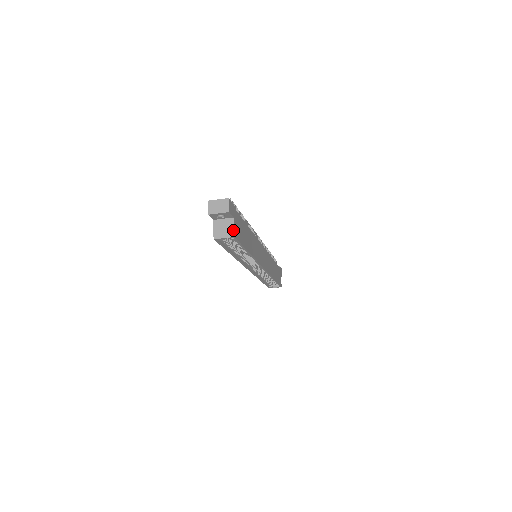
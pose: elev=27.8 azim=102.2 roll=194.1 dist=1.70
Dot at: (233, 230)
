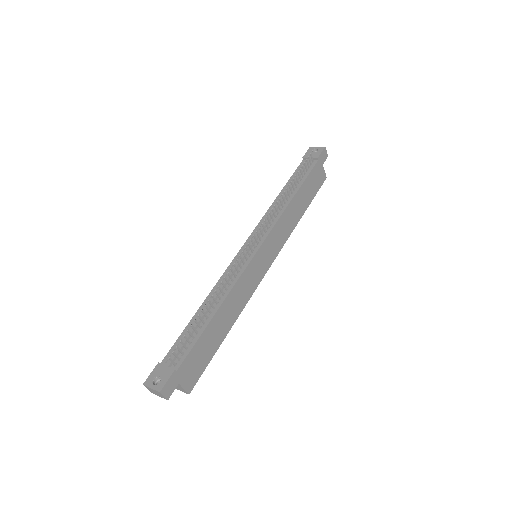
Dot at: (184, 391)
